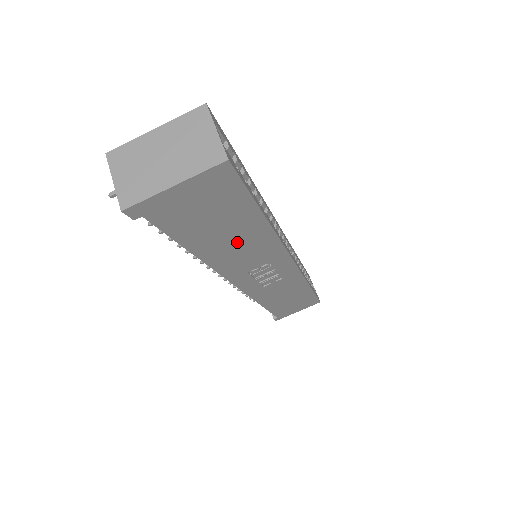
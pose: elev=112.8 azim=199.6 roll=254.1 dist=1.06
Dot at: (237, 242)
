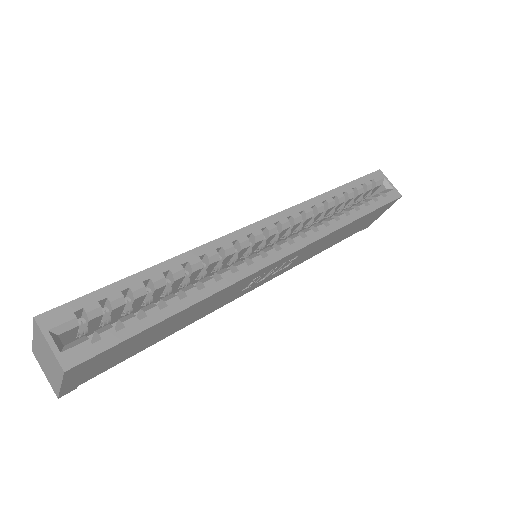
Dot at: (187, 317)
